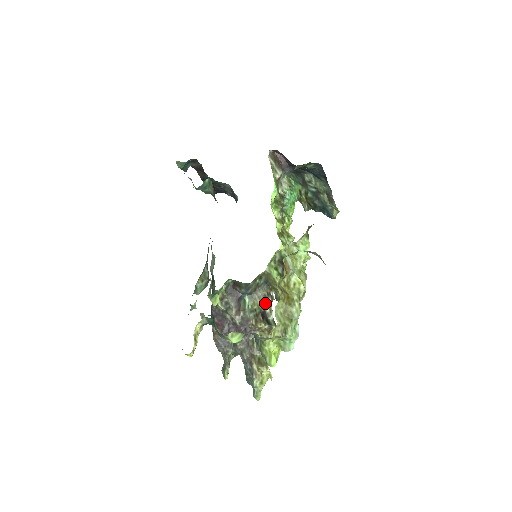
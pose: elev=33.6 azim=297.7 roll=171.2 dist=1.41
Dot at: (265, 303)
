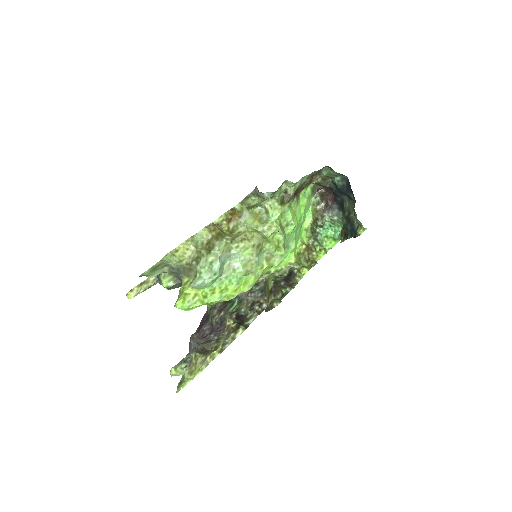
Dot at: (249, 308)
